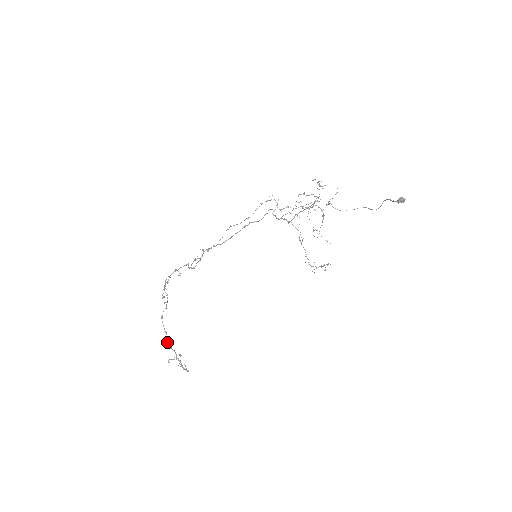
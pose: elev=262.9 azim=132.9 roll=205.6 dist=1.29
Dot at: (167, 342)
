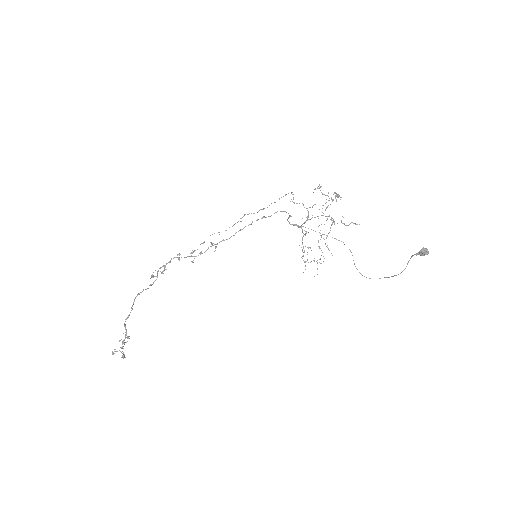
Dot at: (126, 318)
